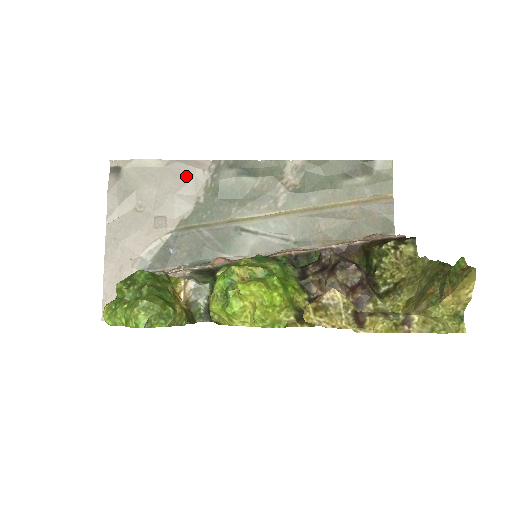
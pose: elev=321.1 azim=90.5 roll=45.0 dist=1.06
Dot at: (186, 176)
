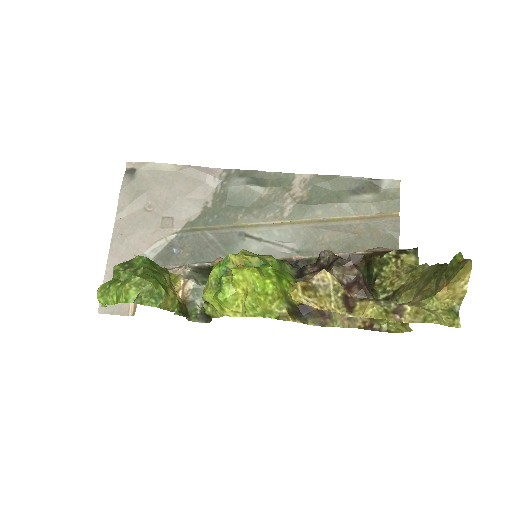
Dot at: (197, 181)
